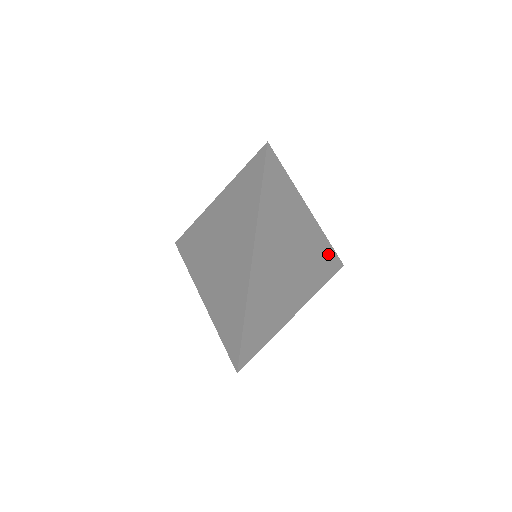
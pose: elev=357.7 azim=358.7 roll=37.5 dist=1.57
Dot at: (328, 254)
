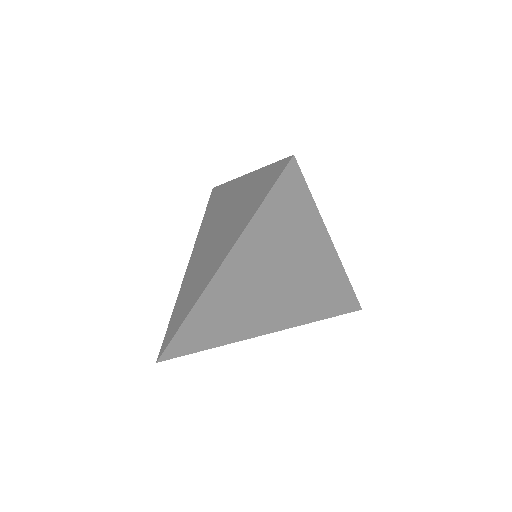
Dot at: (342, 293)
